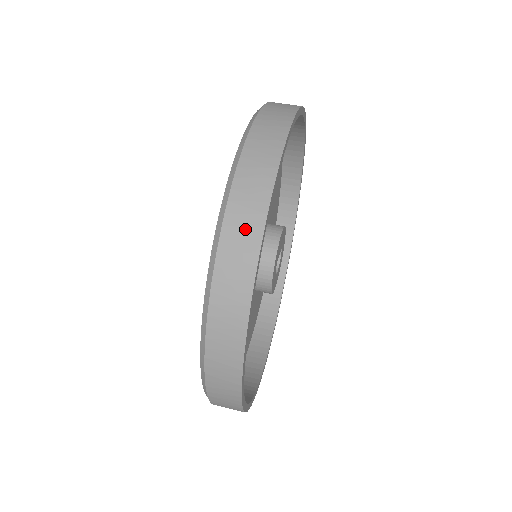
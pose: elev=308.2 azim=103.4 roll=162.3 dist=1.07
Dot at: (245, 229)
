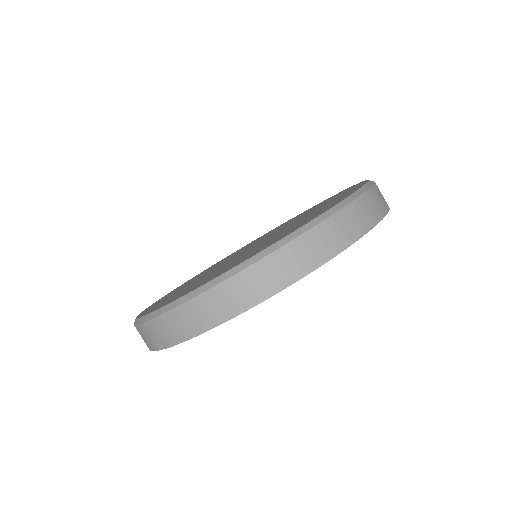
Dot at: occluded
